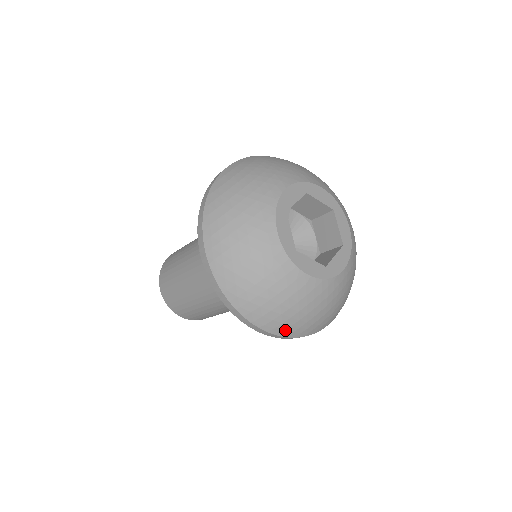
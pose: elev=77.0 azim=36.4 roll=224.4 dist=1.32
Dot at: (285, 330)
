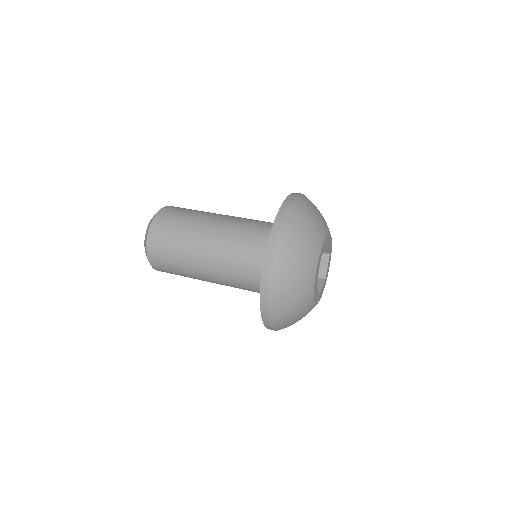
Dot at: (280, 328)
